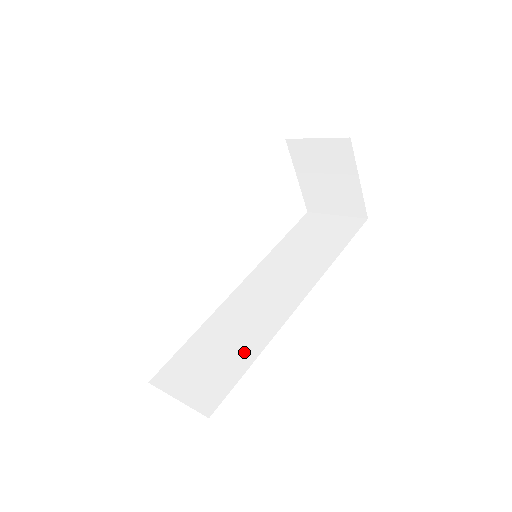
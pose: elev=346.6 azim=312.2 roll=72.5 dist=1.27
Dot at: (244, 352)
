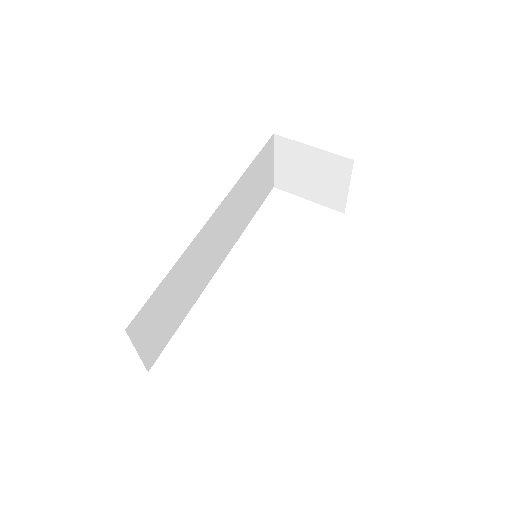
Dot at: occluded
